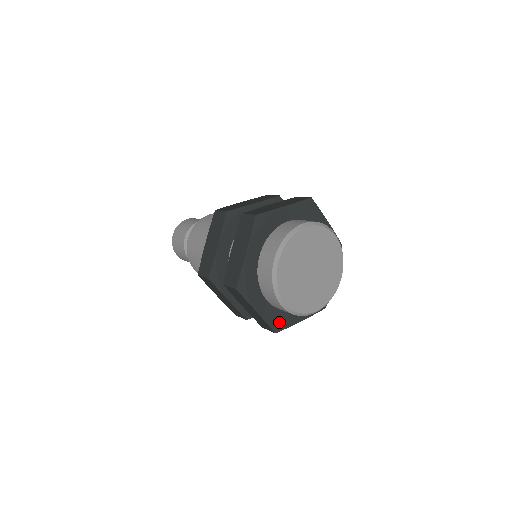
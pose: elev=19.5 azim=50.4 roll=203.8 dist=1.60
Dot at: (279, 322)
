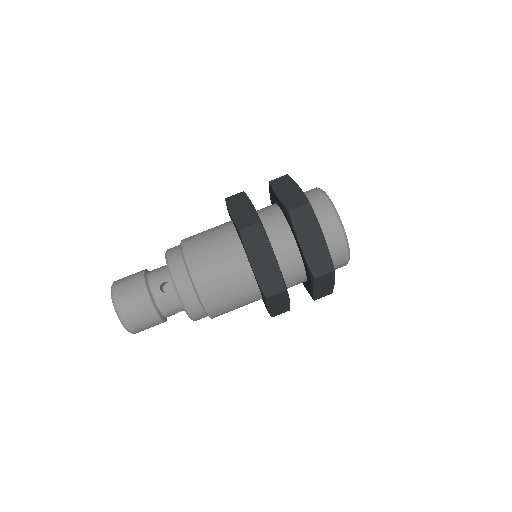
Dot at: occluded
